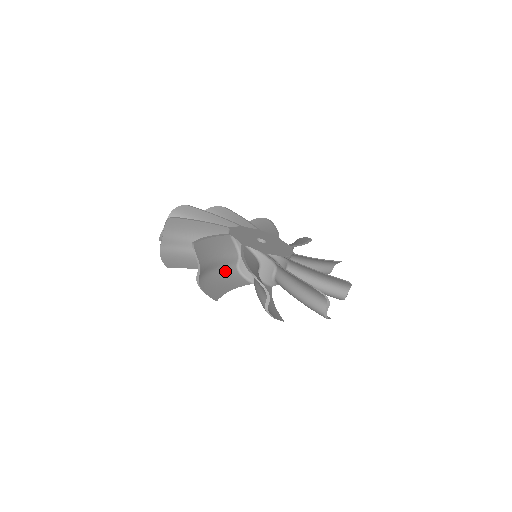
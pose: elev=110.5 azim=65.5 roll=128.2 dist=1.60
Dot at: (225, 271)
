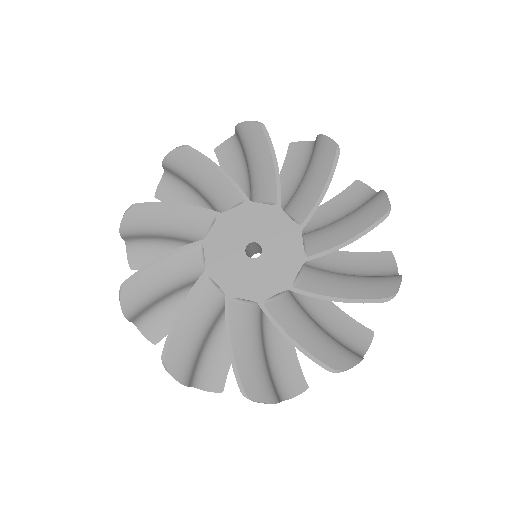
Dot at: (266, 331)
